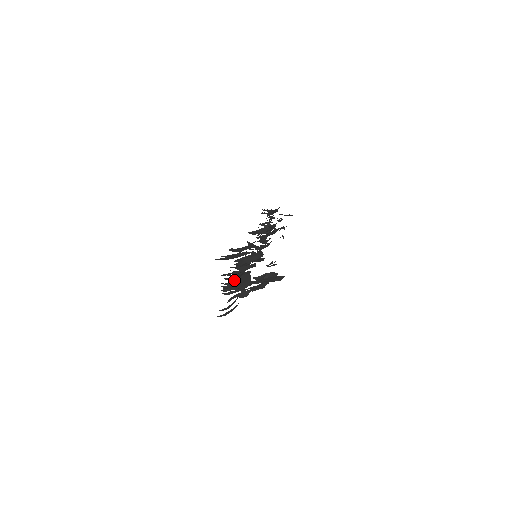
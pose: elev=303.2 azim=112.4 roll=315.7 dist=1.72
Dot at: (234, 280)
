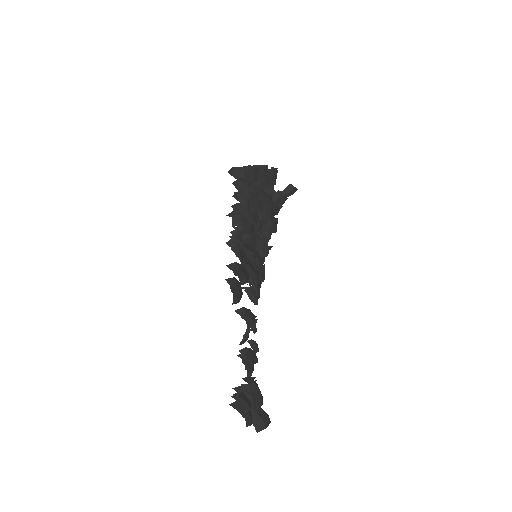
Dot at: occluded
